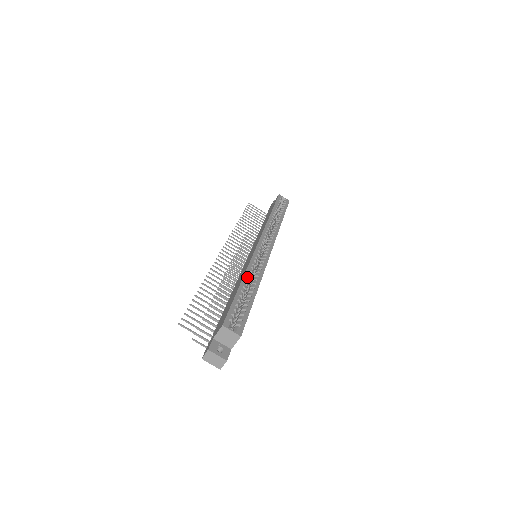
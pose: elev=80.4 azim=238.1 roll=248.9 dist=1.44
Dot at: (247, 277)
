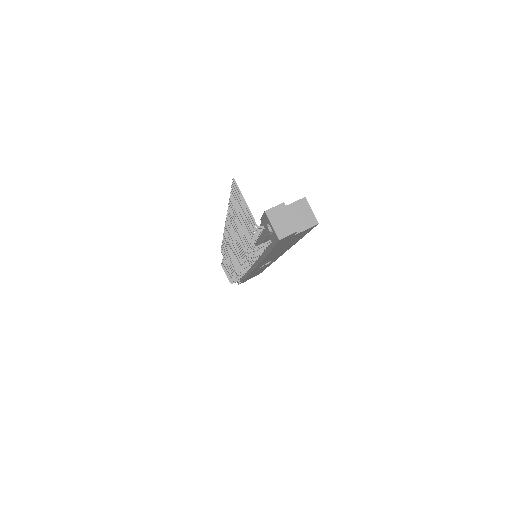
Dot at: occluded
